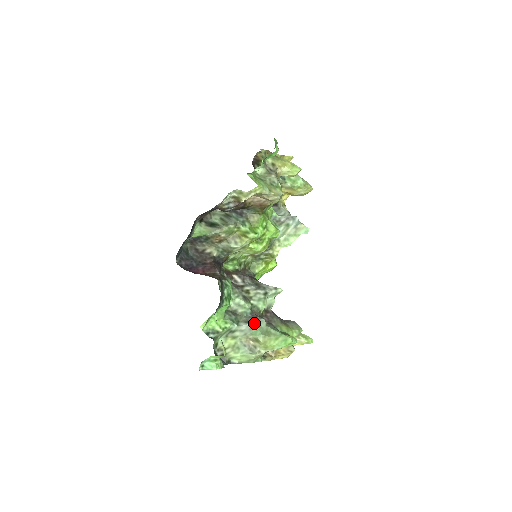
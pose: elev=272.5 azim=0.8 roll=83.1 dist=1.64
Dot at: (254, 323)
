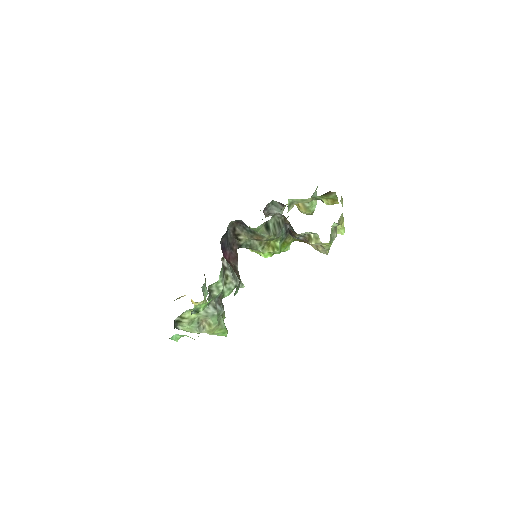
Dot at: (219, 312)
